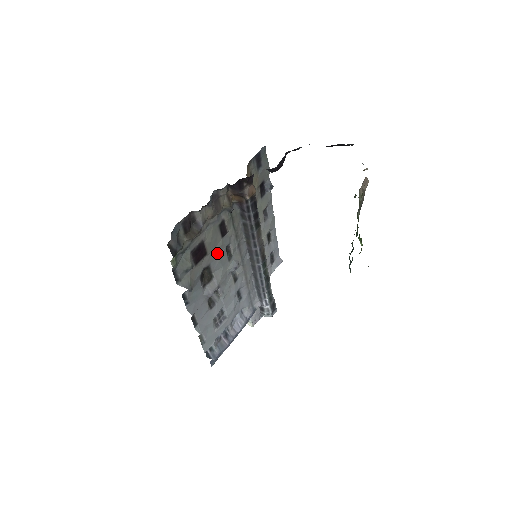
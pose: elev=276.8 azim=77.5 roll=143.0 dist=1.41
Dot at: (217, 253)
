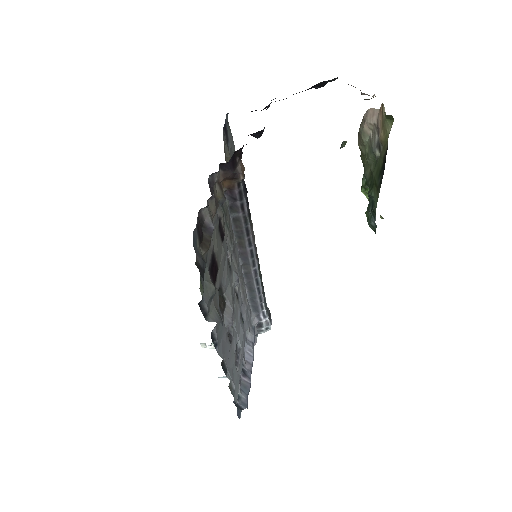
Dot at: (223, 265)
